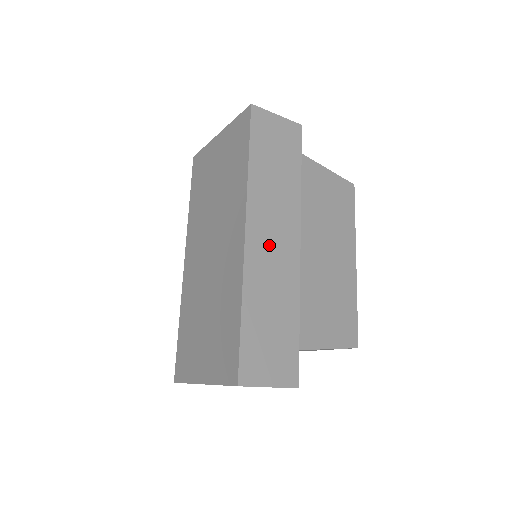
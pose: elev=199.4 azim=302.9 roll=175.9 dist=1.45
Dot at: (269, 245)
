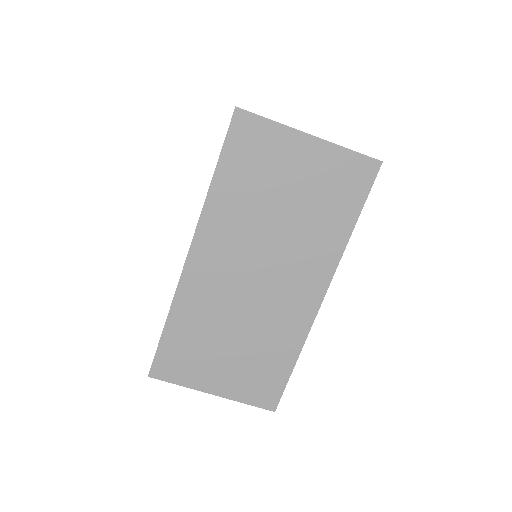
Dot at: occluded
